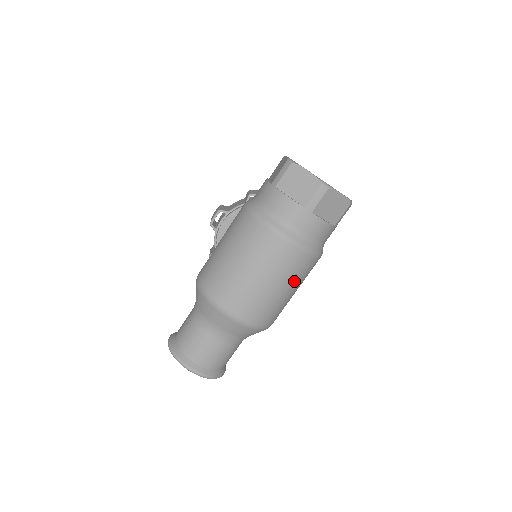
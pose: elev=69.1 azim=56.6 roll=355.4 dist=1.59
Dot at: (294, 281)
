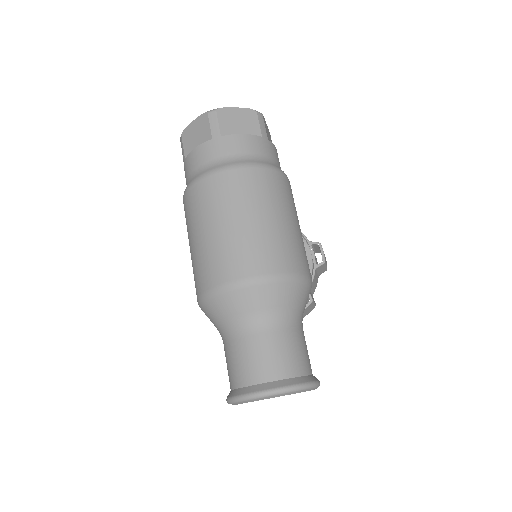
Dot at: (268, 203)
